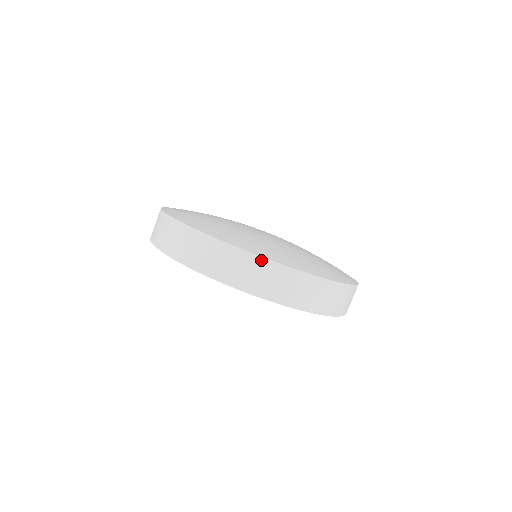
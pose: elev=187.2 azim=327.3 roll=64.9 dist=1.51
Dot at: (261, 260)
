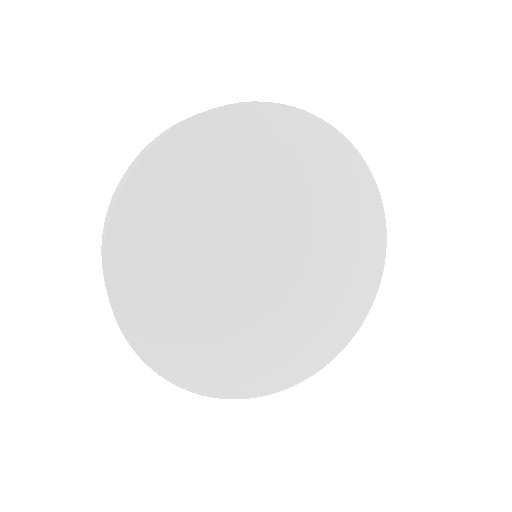
Dot at: (160, 374)
